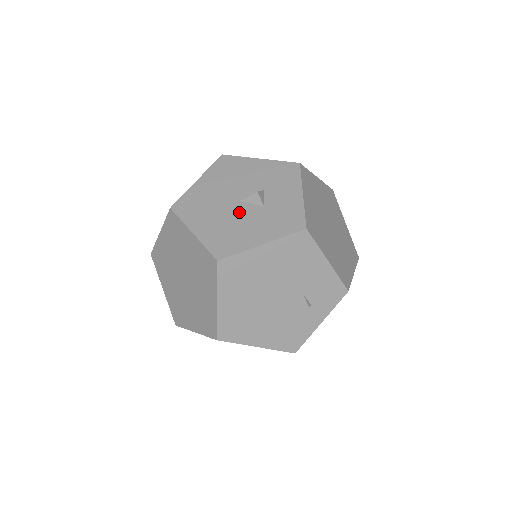
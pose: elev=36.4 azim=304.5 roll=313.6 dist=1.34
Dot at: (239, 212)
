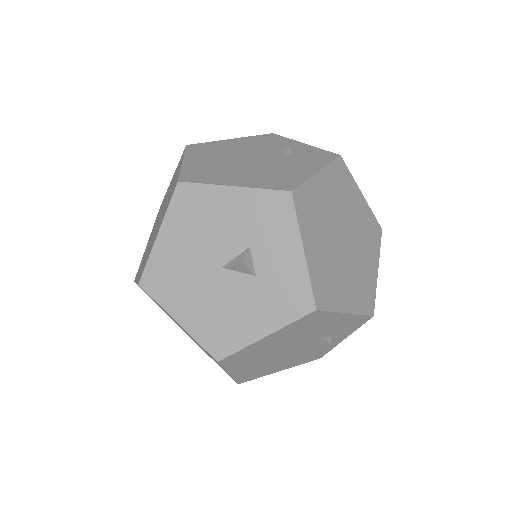
Dot at: (226, 287)
